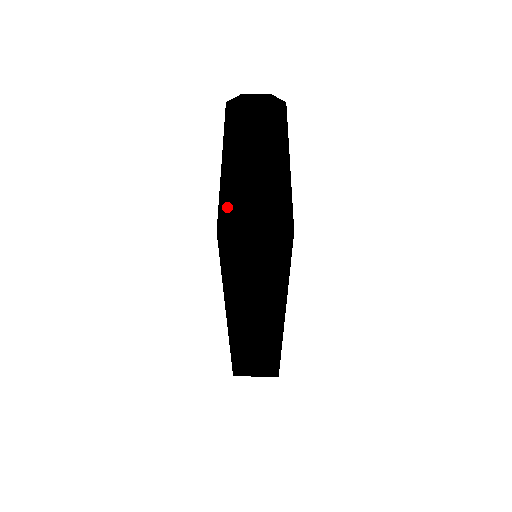
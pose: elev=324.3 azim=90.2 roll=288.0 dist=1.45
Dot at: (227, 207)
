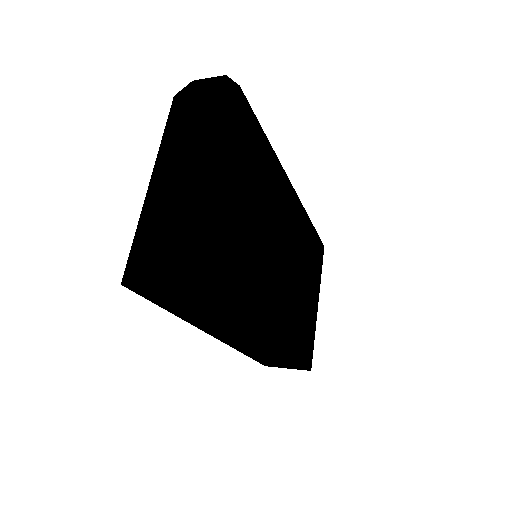
Dot at: (138, 251)
